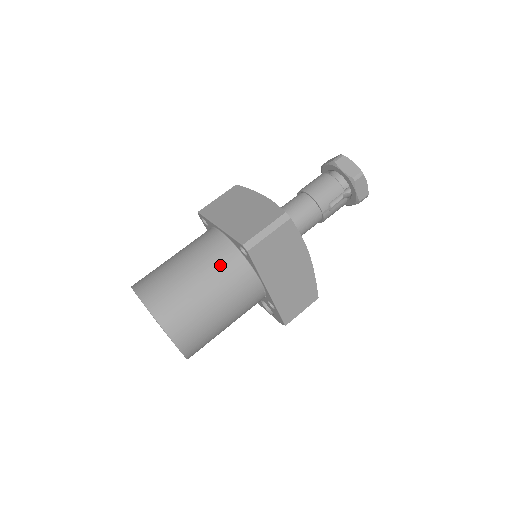
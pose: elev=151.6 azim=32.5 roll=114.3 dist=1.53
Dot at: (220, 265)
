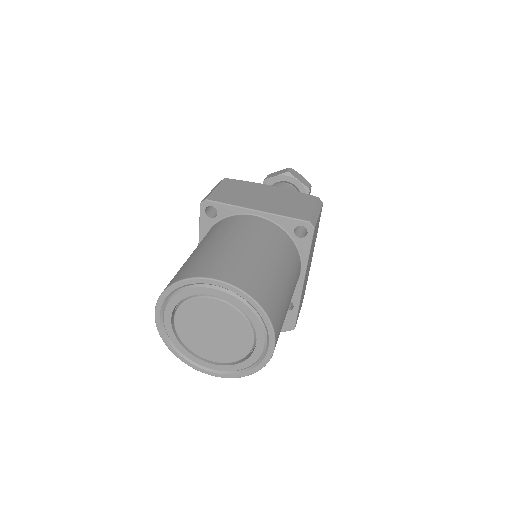
Dot at: (282, 247)
